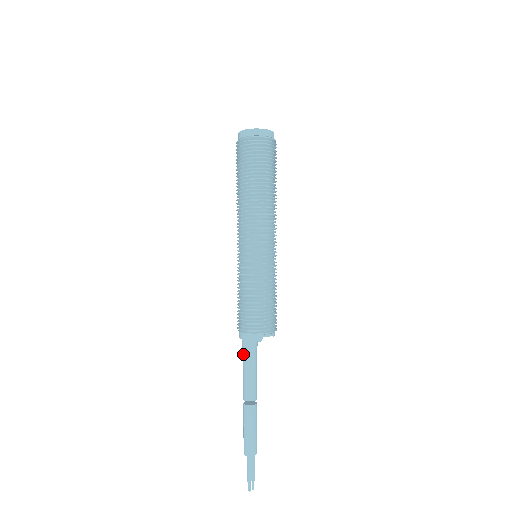
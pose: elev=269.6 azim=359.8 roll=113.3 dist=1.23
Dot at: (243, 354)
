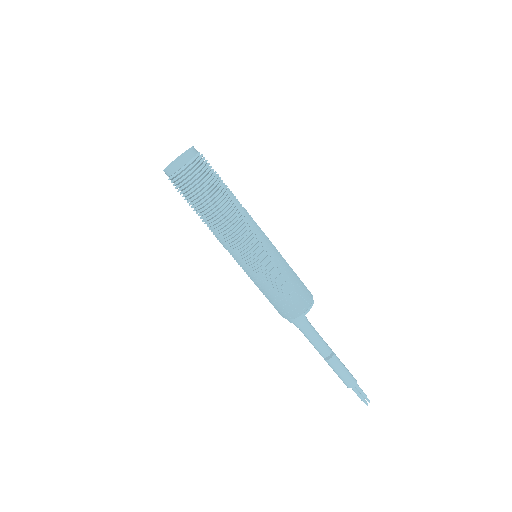
Dot at: occluded
